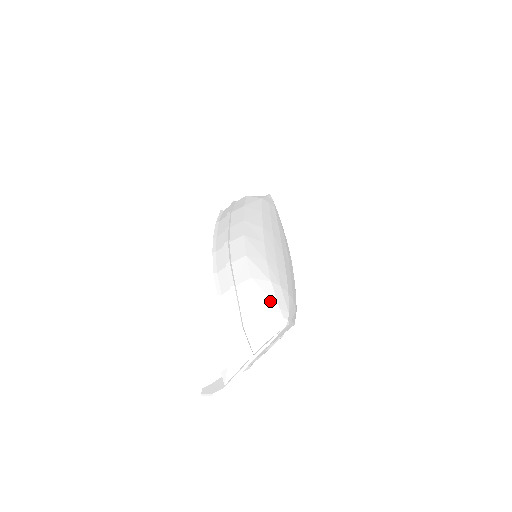
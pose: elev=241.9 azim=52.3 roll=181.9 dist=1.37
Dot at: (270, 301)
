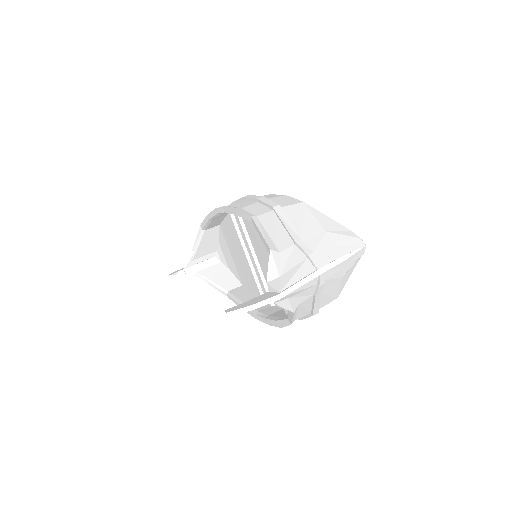
Dot at: (336, 223)
